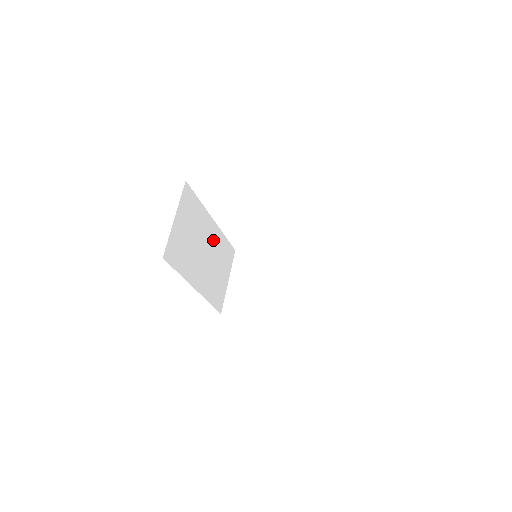
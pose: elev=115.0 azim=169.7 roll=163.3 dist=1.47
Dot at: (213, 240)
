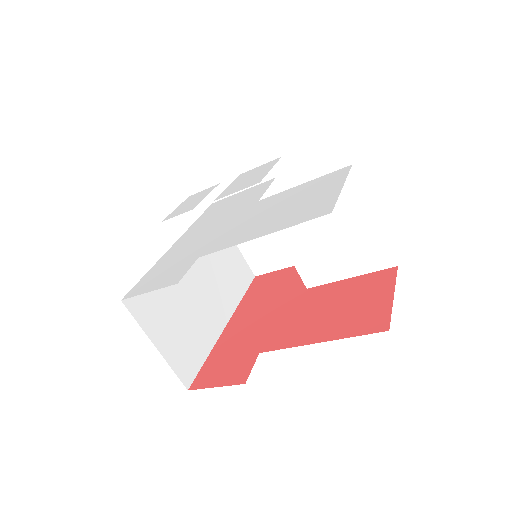
Dot at: occluded
